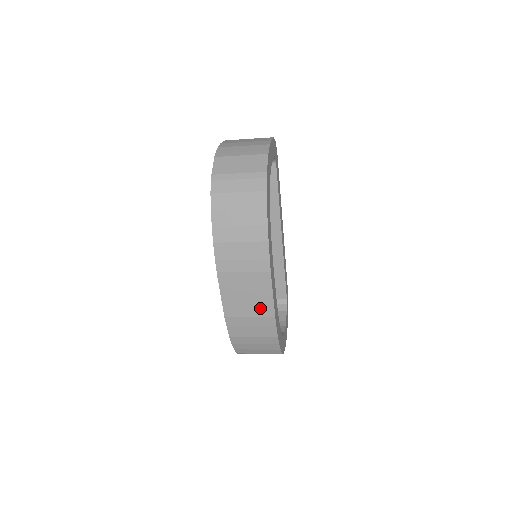
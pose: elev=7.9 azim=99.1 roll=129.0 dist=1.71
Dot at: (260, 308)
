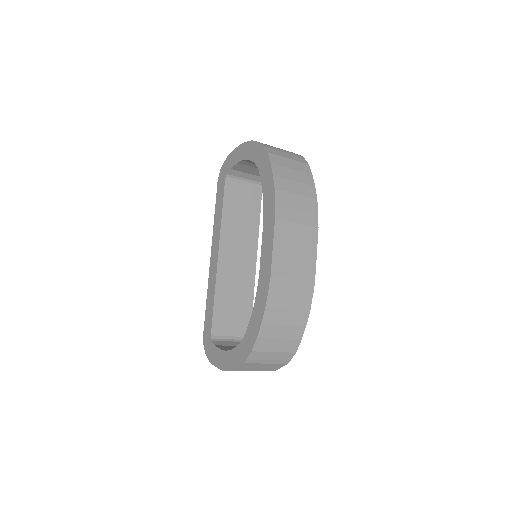
Dot at: (304, 268)
